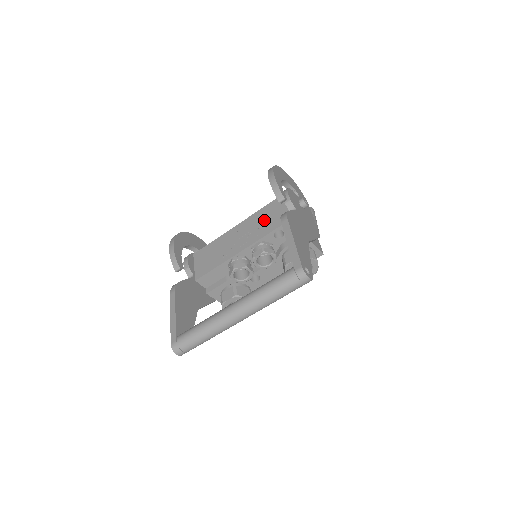
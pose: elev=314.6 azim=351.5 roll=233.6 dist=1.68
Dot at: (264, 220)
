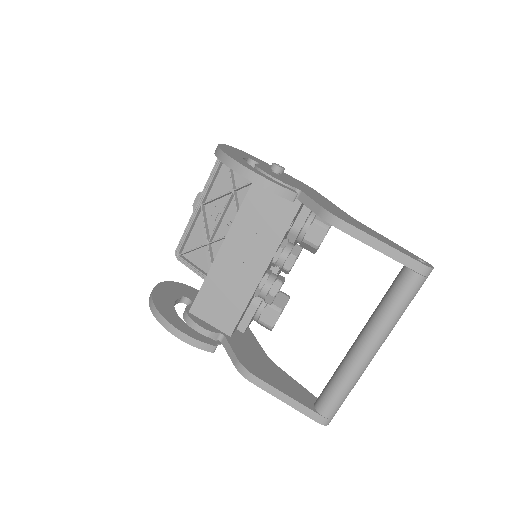
Dot at: (260, 223)
